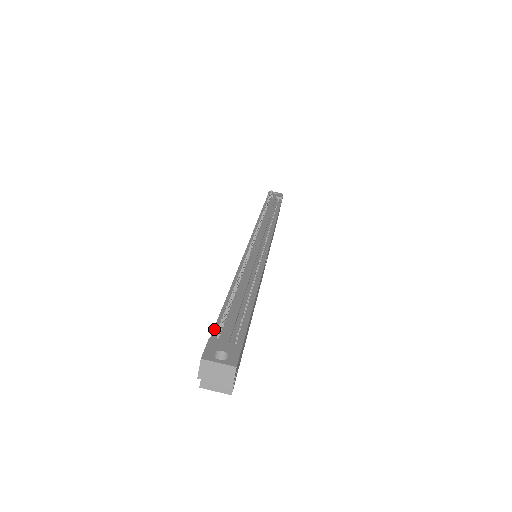
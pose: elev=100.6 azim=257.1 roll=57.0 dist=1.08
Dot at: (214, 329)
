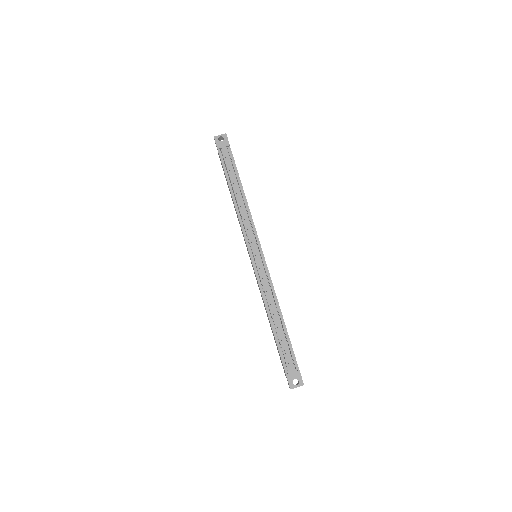
Dot at: (283, 364)
